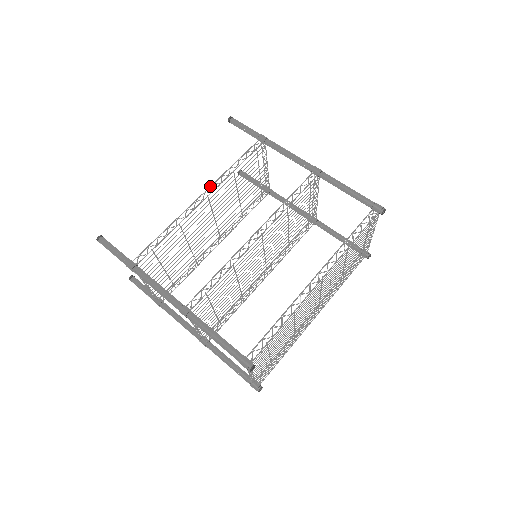
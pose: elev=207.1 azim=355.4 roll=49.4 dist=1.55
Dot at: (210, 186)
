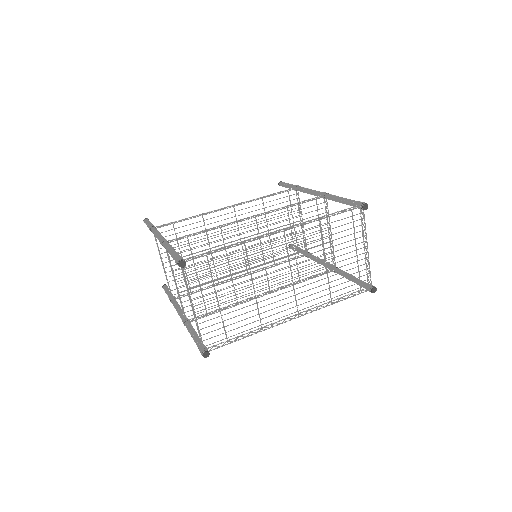
Dot at: (239, 203)
